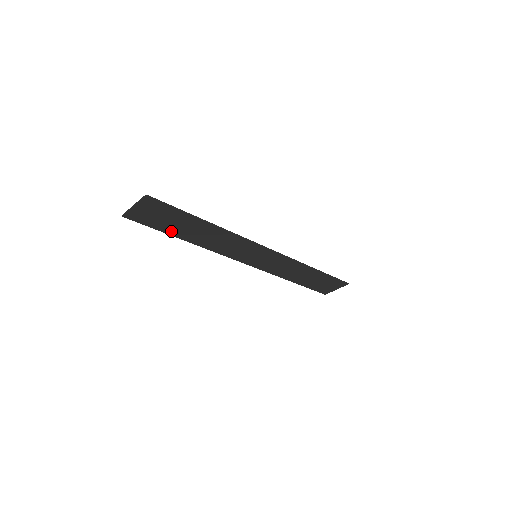
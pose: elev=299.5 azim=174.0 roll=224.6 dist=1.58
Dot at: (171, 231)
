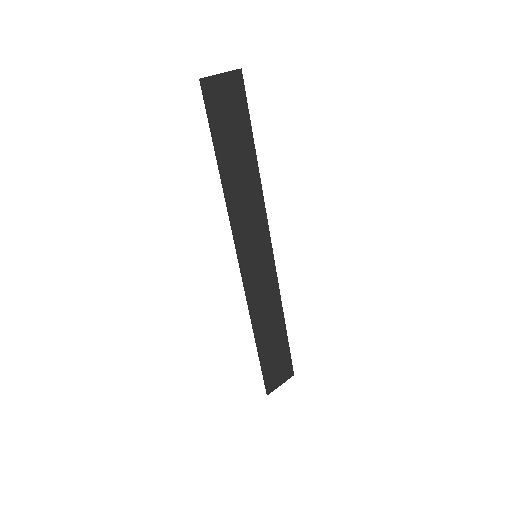
Dot at: (221, 145)
